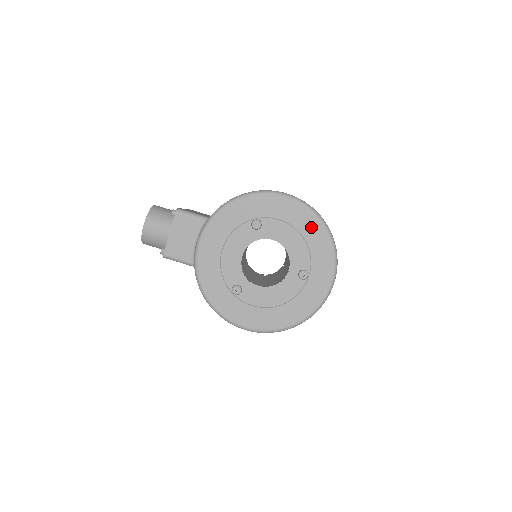
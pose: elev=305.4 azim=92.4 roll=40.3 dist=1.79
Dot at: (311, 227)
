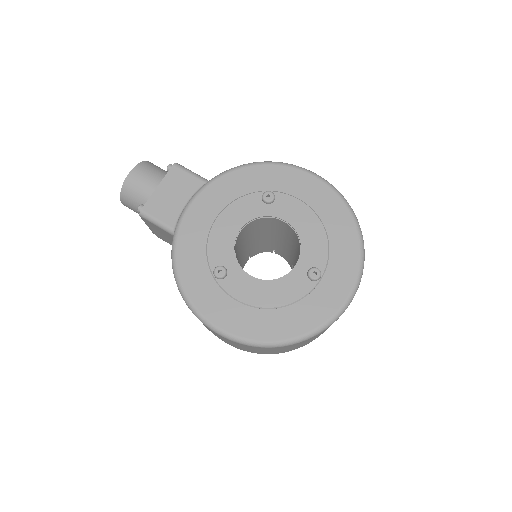
Dot at: (337, 218)
